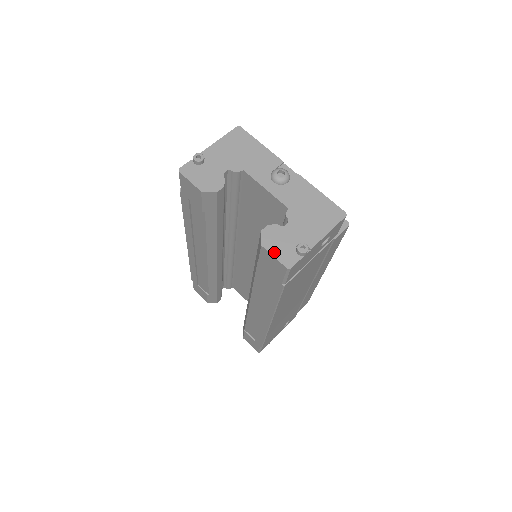
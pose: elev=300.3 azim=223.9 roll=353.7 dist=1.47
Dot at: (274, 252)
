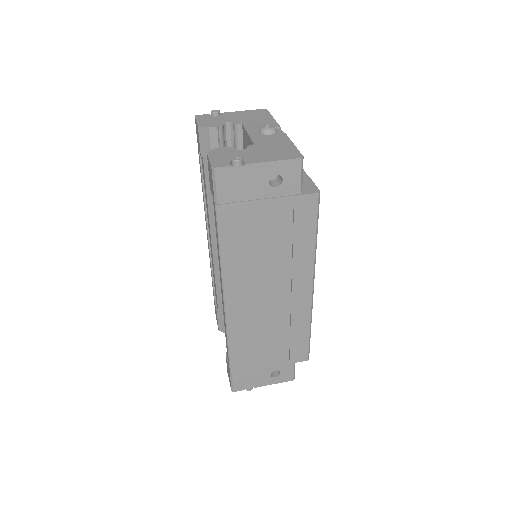
Dot at: (212, 158)
